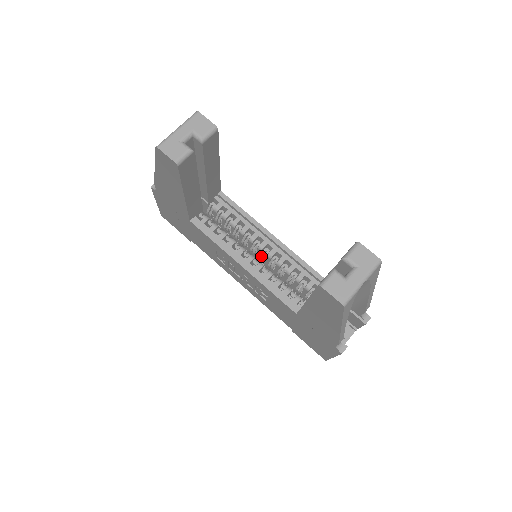
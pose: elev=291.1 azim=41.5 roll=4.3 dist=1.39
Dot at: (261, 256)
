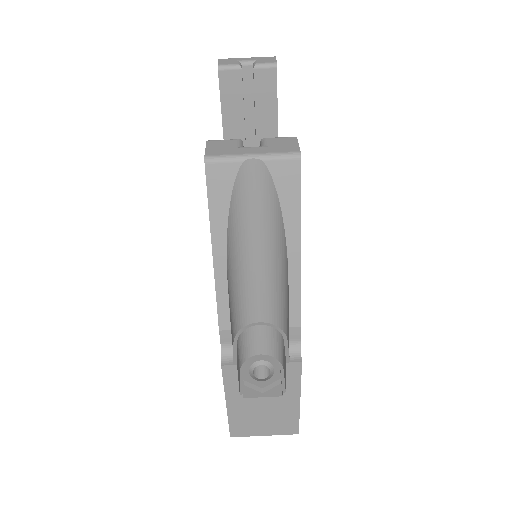
Dot at: occluded
